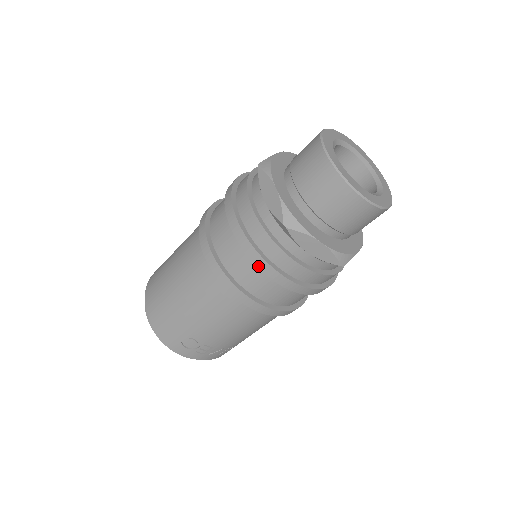
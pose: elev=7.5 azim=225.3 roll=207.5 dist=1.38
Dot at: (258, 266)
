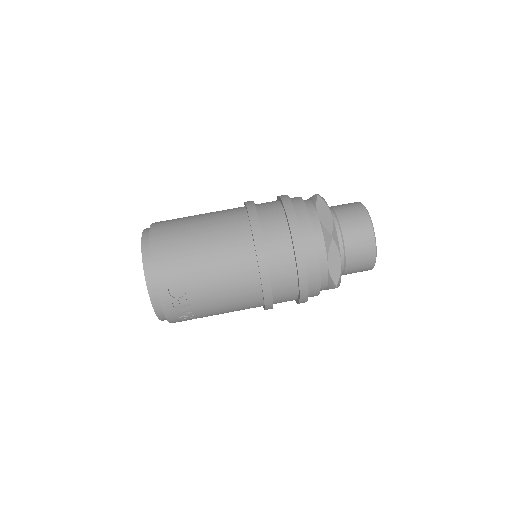
Dot at: (296, 253)
